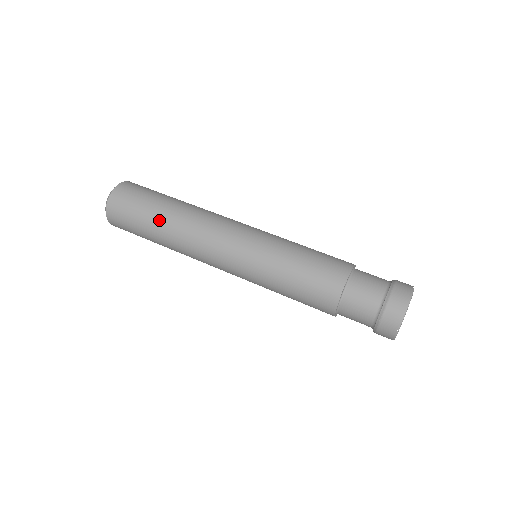
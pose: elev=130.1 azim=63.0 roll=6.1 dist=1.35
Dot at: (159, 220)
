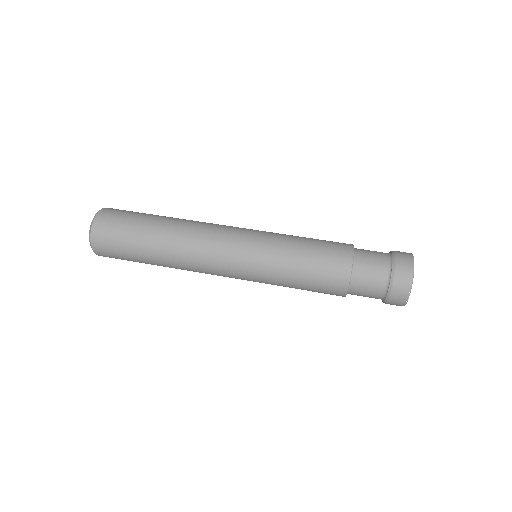
Dot at: (151, 253)
